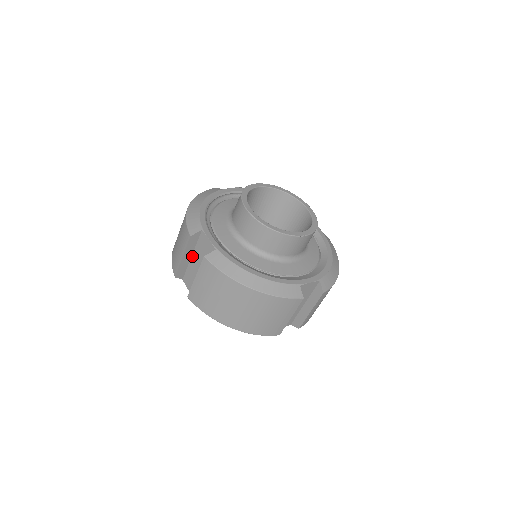
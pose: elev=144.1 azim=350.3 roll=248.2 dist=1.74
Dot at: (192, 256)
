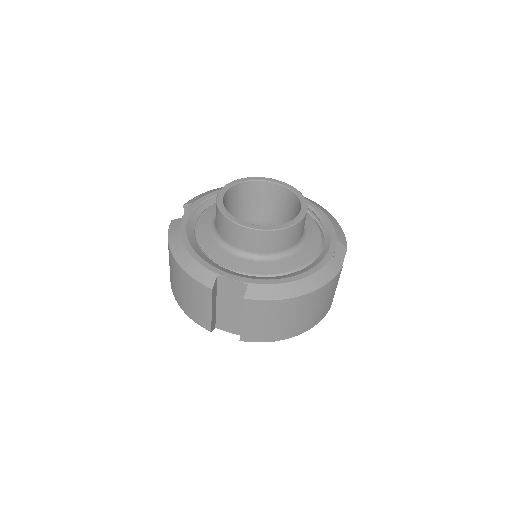
Dot at: occluded
